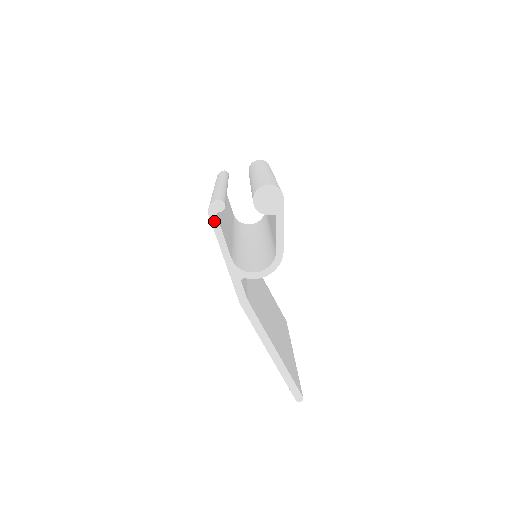
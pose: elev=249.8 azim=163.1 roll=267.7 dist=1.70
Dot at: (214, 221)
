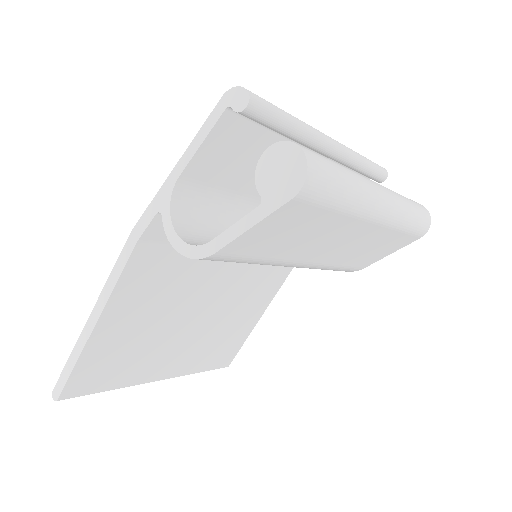
Dot at: (217, 111)
